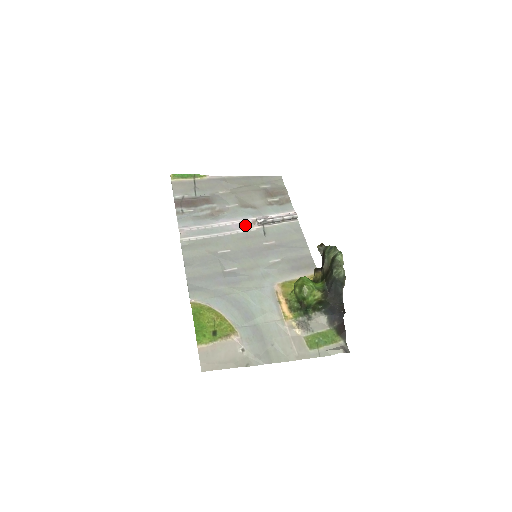
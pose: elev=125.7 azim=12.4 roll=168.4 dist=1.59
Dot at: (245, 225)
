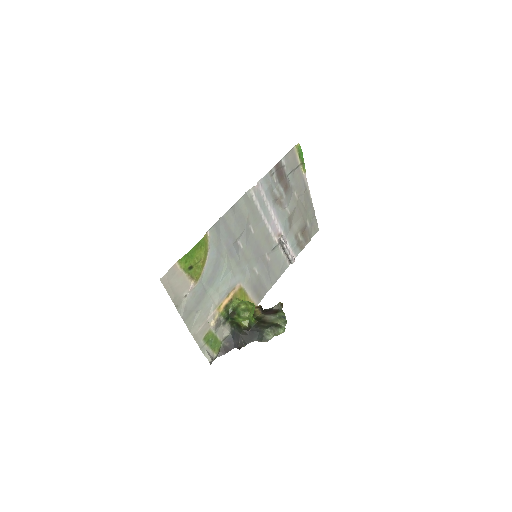
Dot at: (276, 230)
